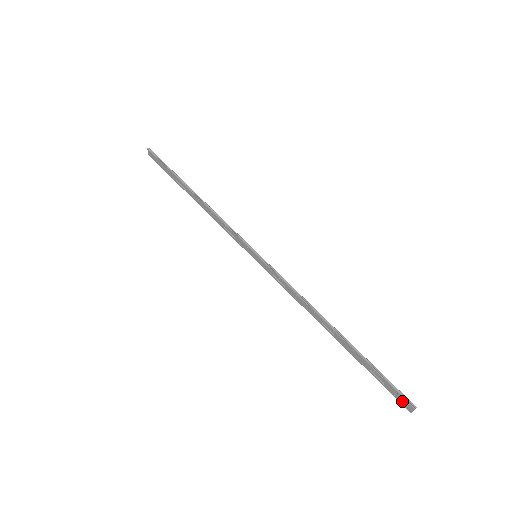
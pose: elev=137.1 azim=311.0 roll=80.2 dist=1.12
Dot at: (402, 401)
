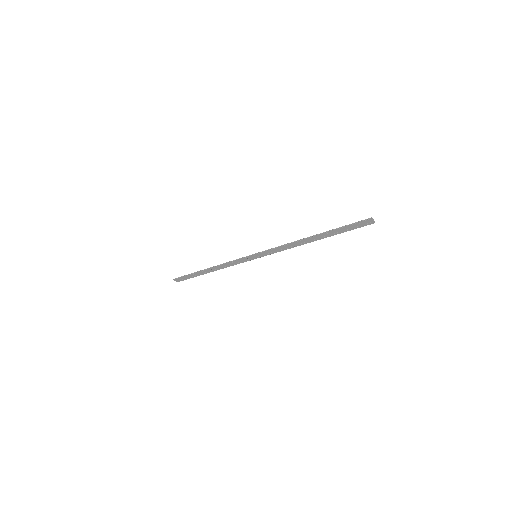
Dot at: (365, 224)
